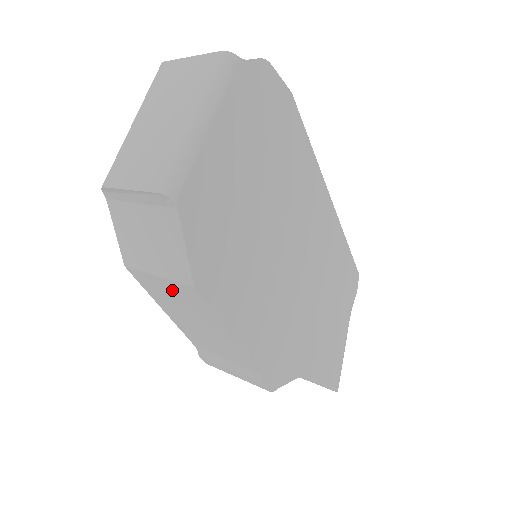
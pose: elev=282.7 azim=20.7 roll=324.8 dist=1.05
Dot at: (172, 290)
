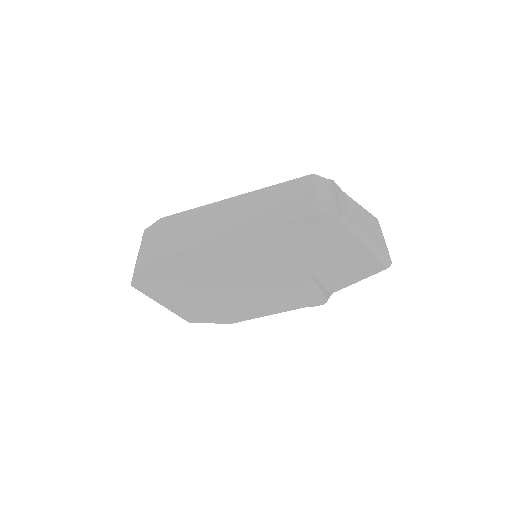
Dot at: occluded
